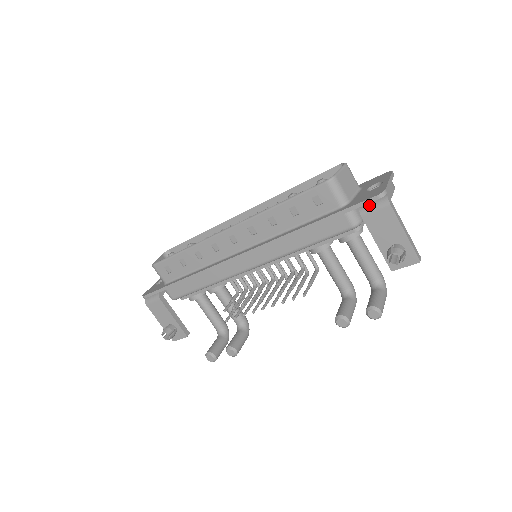
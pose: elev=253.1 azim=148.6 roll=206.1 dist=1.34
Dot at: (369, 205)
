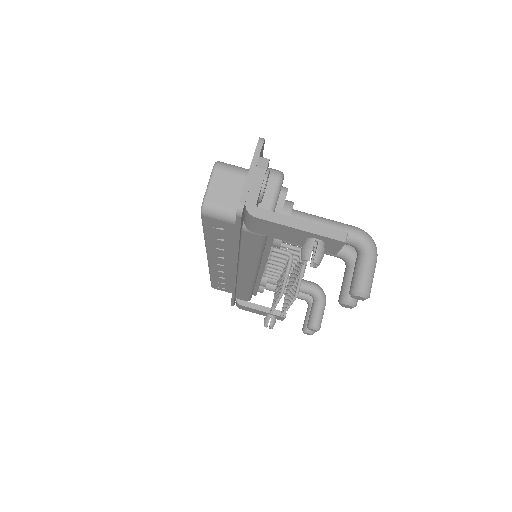
Dot at: (245, 221)
